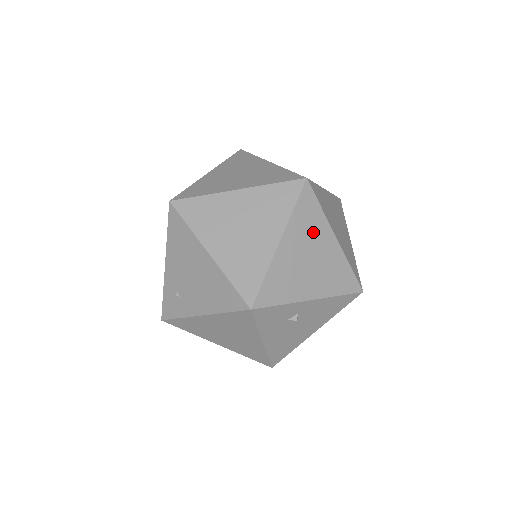
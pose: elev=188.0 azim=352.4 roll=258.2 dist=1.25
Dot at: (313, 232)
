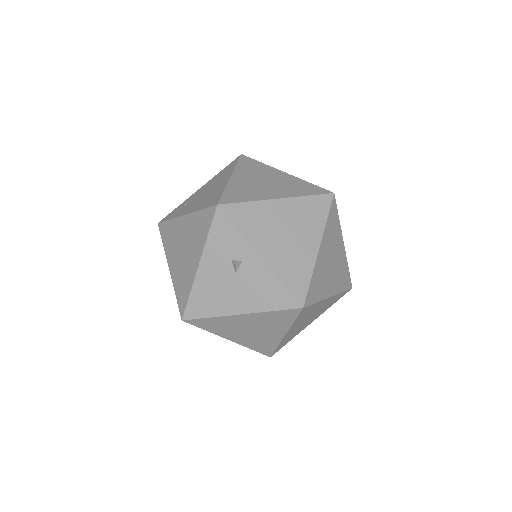
Dot at: (307, 223)
